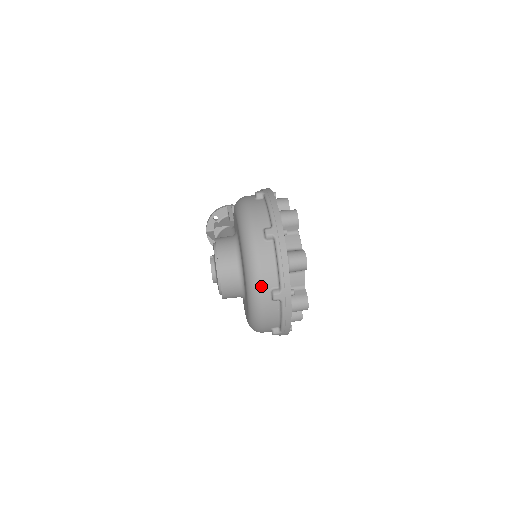
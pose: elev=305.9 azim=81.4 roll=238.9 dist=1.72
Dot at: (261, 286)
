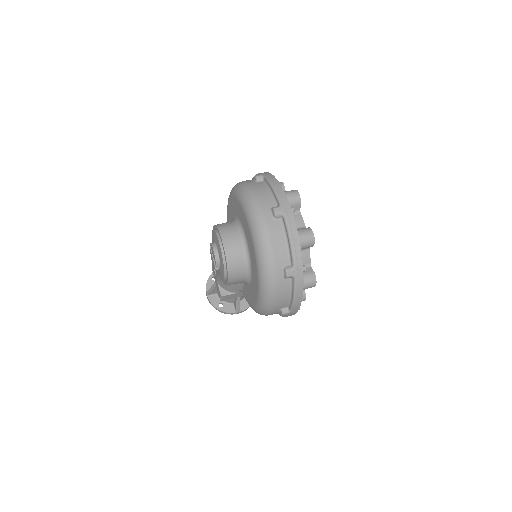
Dot at: (260, 207)
